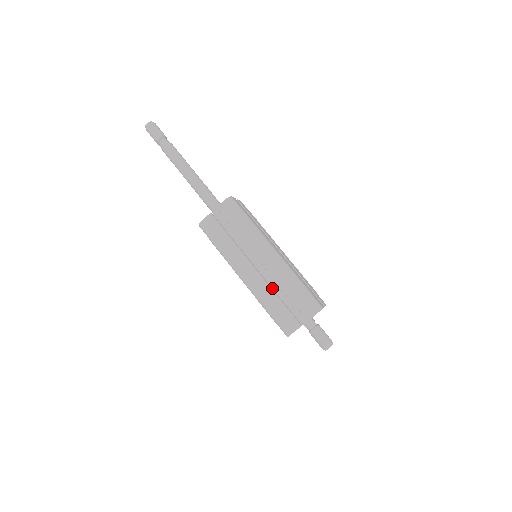
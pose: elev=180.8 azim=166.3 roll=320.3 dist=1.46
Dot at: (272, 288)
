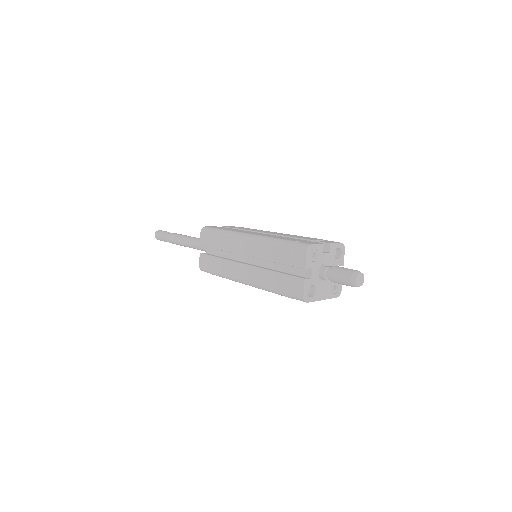
Dot at: occluded
